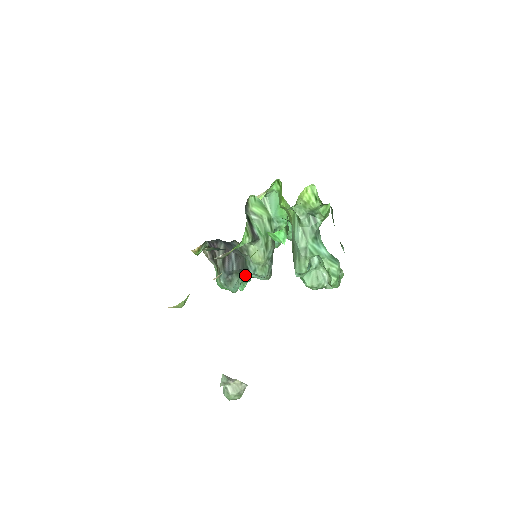
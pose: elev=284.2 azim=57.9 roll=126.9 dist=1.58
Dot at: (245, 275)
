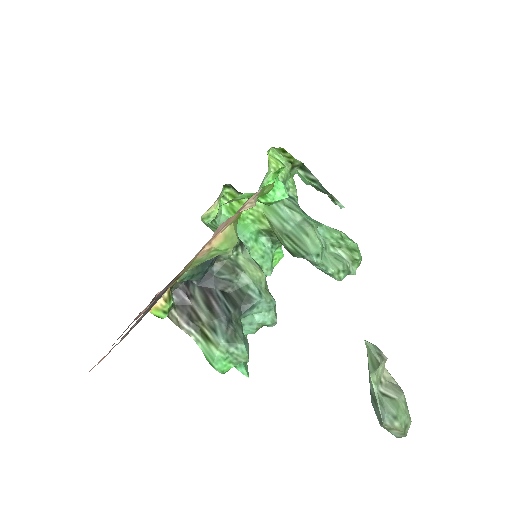
Dot at: occluded
